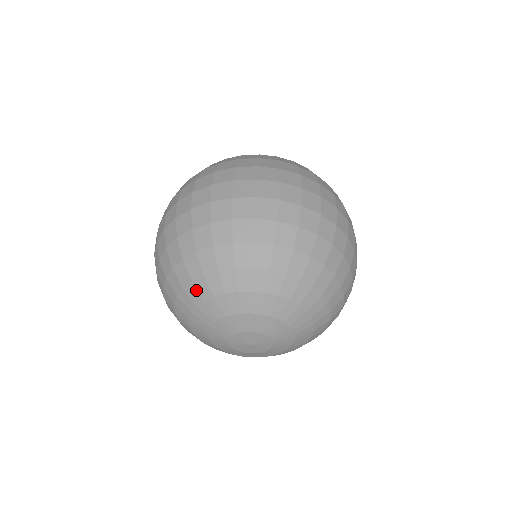
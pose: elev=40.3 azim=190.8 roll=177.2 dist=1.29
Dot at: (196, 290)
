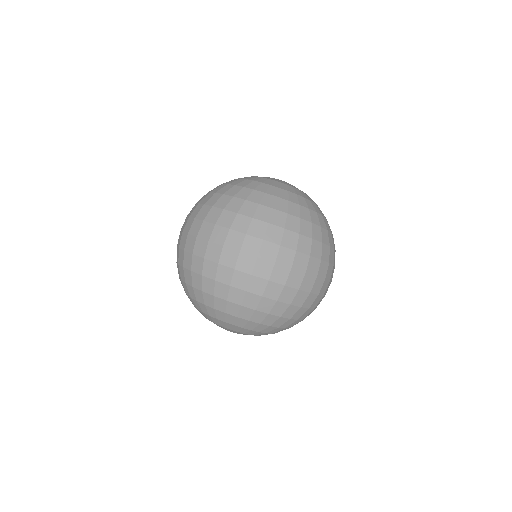
Dot at: occluded
